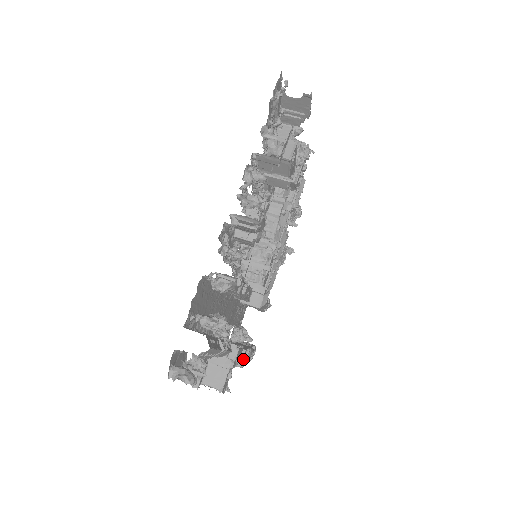
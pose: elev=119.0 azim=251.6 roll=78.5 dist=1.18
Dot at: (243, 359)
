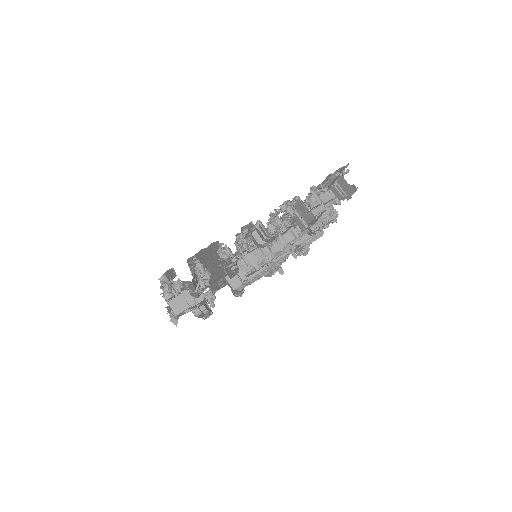
Dot at: (200, 312)
